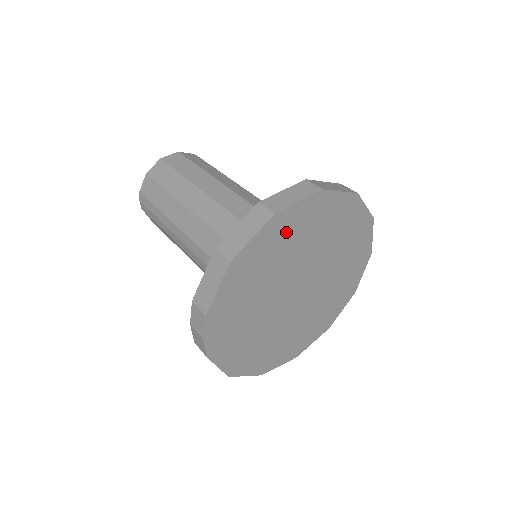
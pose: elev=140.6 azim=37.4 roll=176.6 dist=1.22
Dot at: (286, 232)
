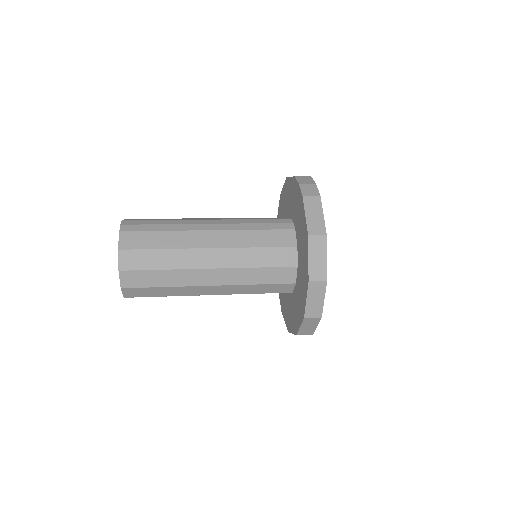
Dot at: occluded
